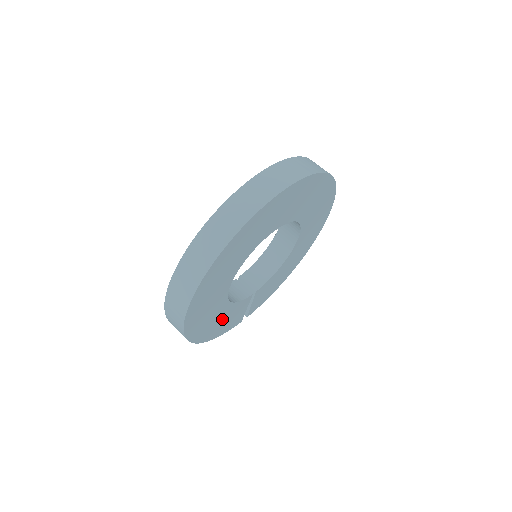
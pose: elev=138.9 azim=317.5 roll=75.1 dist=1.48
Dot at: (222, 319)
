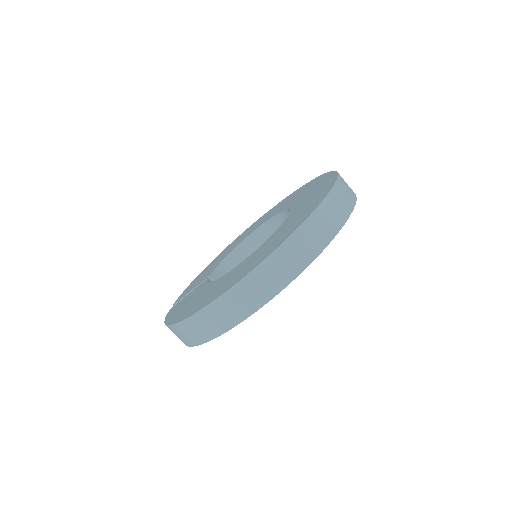
Dot at: occluded
